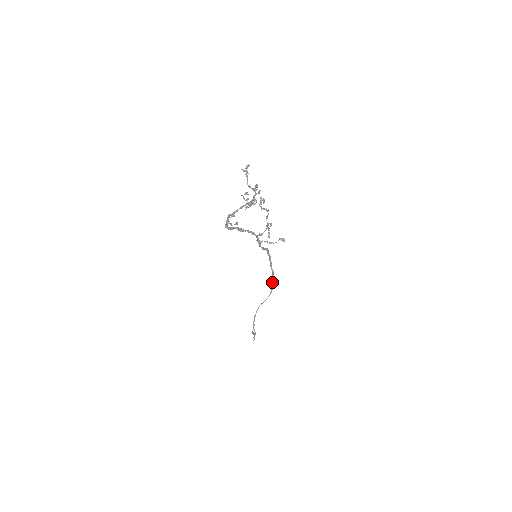
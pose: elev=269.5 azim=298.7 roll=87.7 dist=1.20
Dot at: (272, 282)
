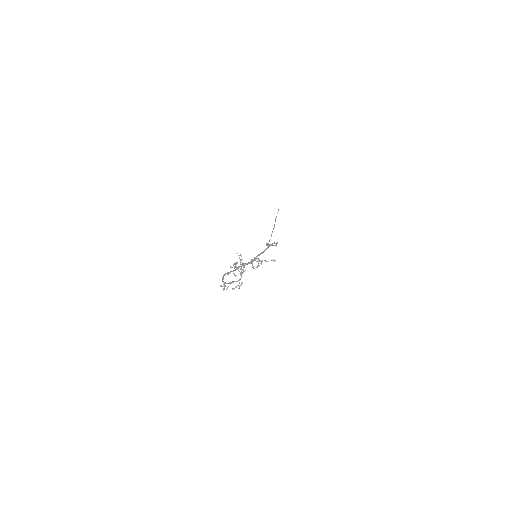
Dot at: occluded
